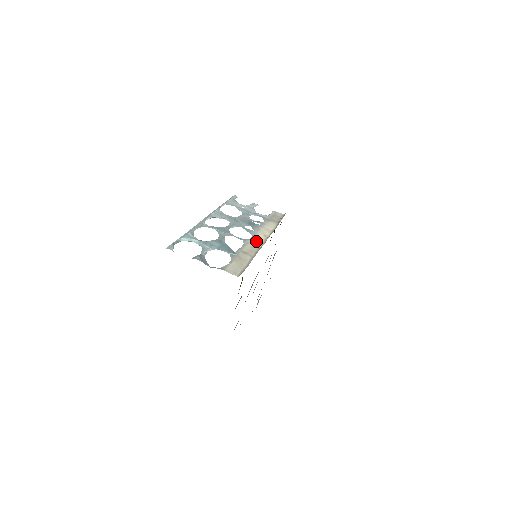
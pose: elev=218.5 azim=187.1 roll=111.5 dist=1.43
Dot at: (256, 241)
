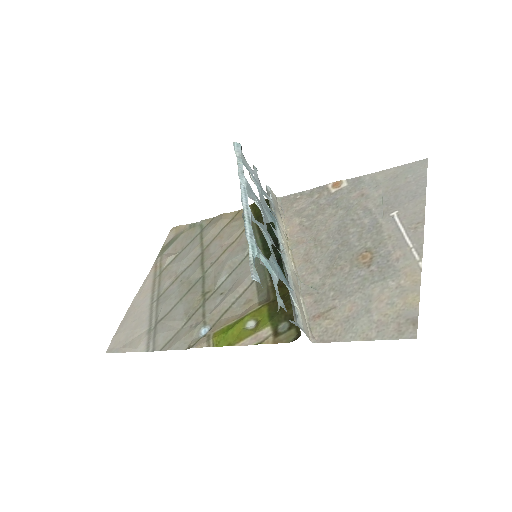
Dot at: (289, 258)
